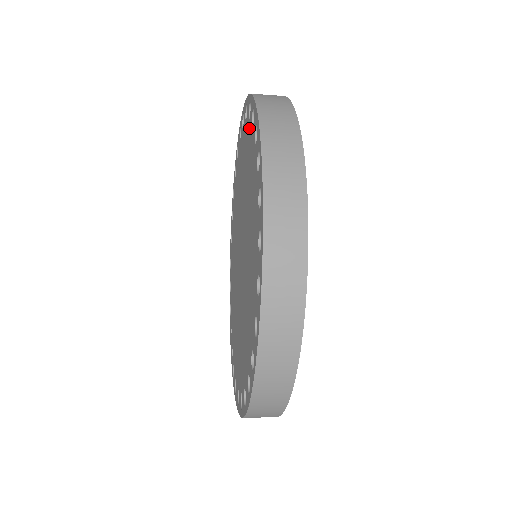
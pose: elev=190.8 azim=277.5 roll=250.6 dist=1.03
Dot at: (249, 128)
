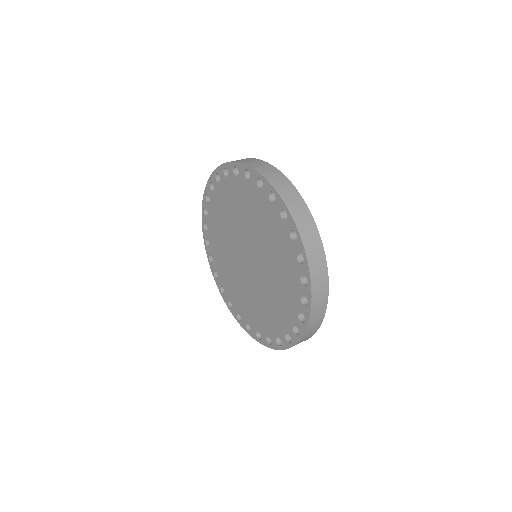
Dot at: (295, 264)
